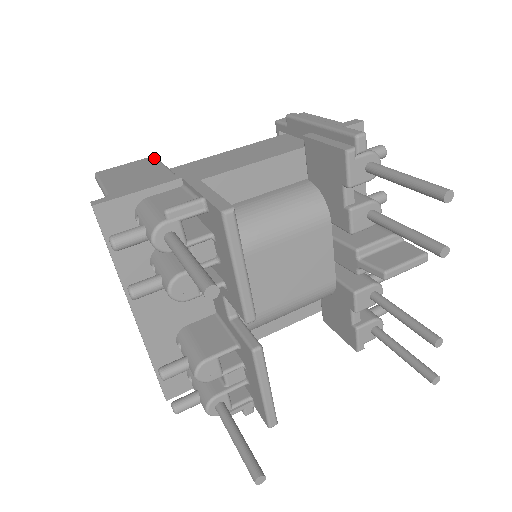
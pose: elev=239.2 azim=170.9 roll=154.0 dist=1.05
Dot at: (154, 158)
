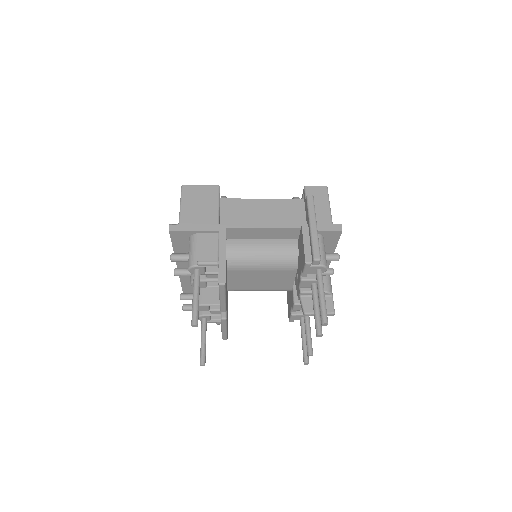
Dot at: (217, 190)
